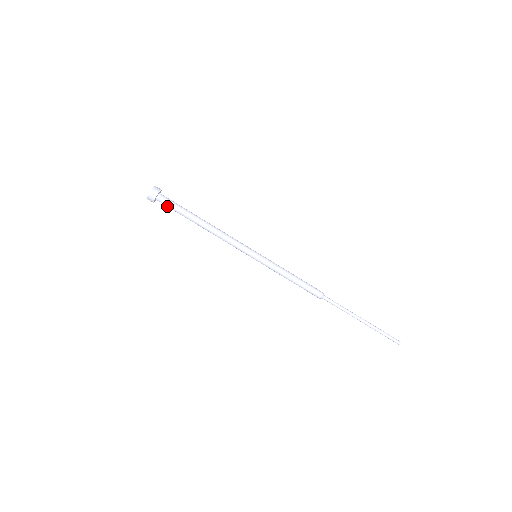
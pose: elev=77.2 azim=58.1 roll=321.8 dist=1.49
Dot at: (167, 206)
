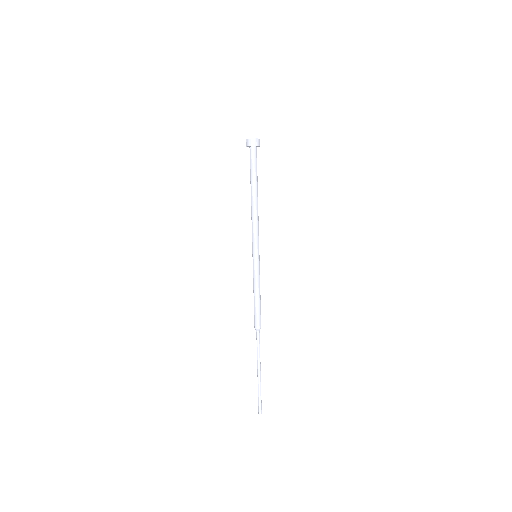
Dot at: (250, 159)
